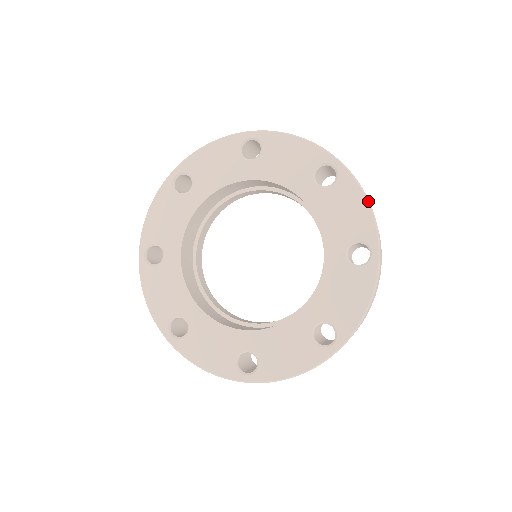
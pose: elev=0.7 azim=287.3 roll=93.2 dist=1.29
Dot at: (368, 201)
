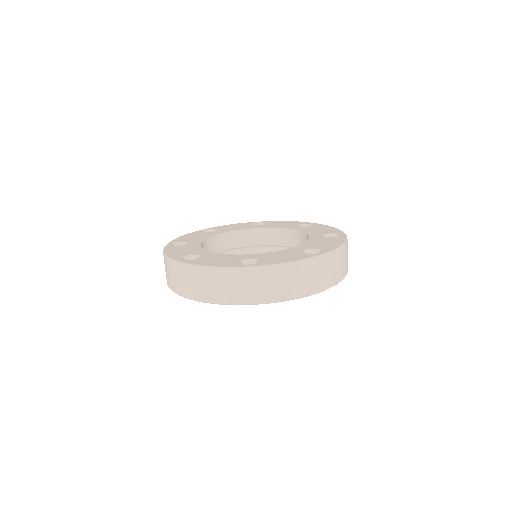
Dot at: occluded
